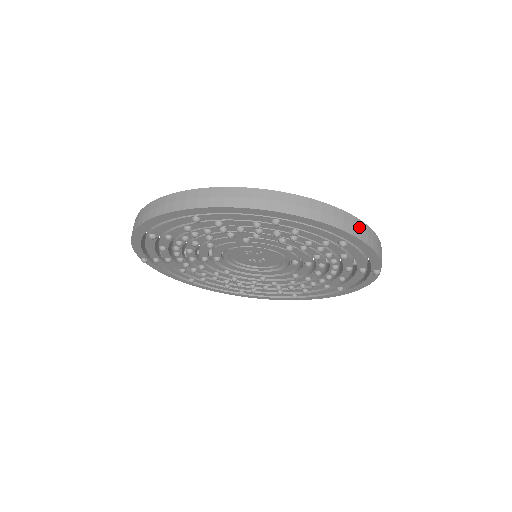
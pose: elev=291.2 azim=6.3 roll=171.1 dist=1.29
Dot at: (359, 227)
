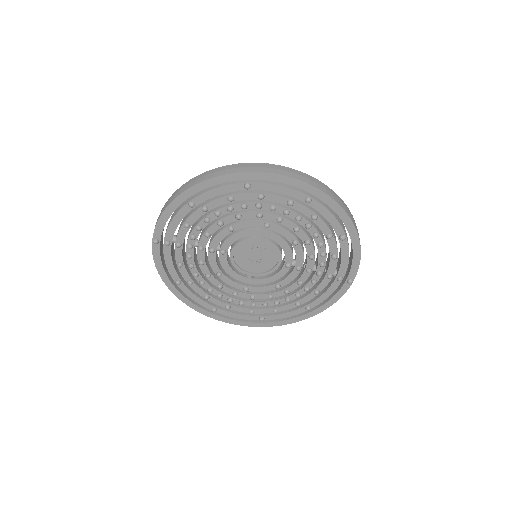
Dot at: (356, 226)
